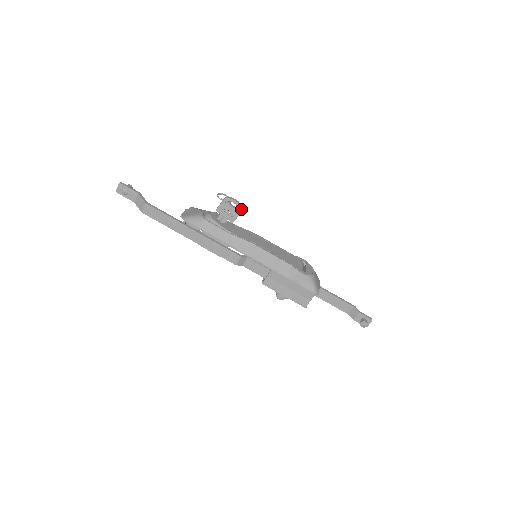
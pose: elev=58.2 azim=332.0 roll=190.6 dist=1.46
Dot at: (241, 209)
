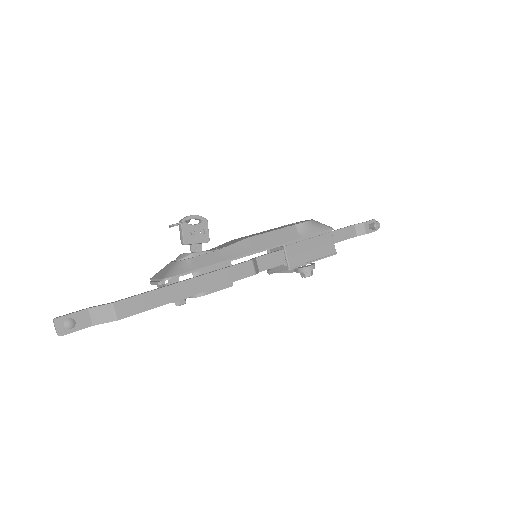
Dot at: (204, 218)
